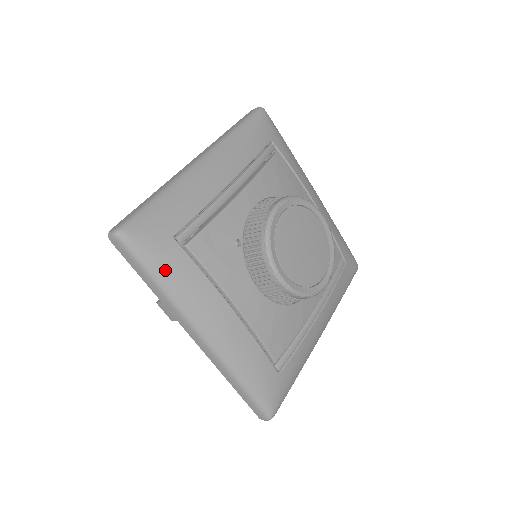
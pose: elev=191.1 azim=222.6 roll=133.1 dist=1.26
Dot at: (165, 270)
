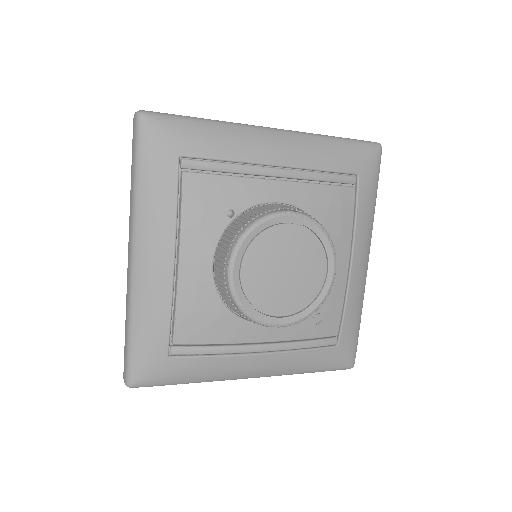
Dot at: (149, 174)
